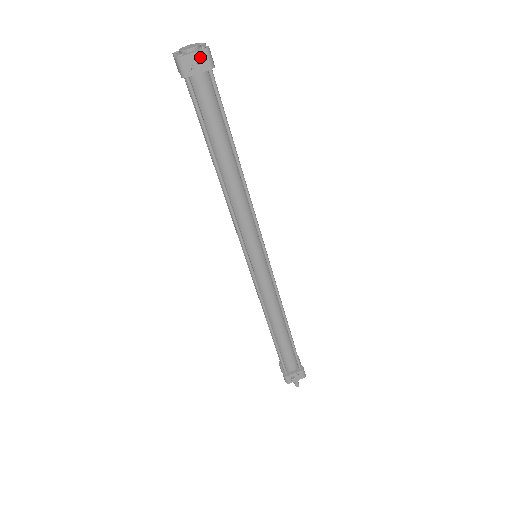
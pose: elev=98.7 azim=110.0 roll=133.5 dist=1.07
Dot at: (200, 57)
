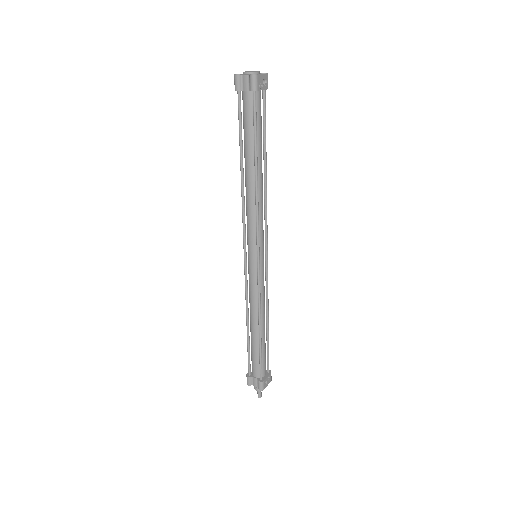
Dot at: (265, 79)
